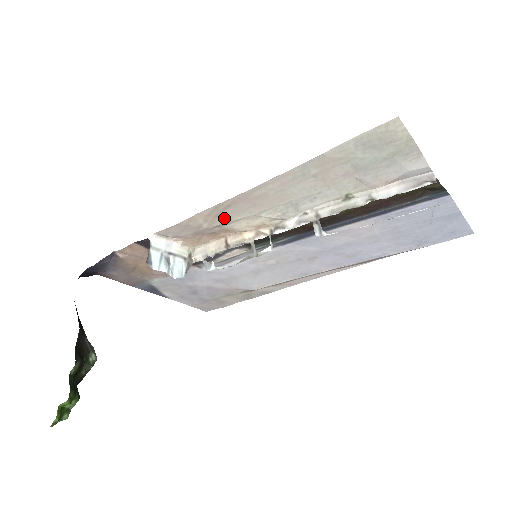
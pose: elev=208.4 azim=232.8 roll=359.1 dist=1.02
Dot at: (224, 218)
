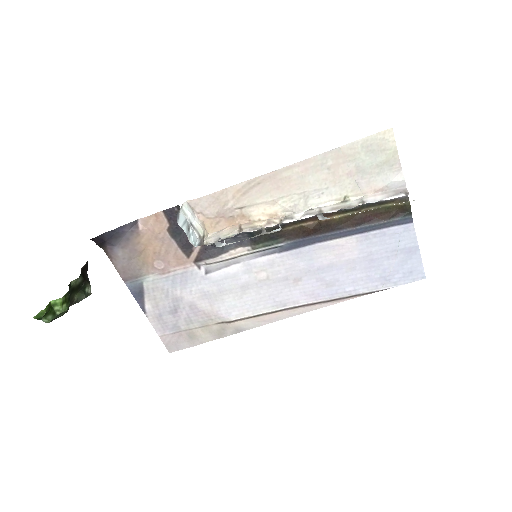
Dot at: (249, 198)
